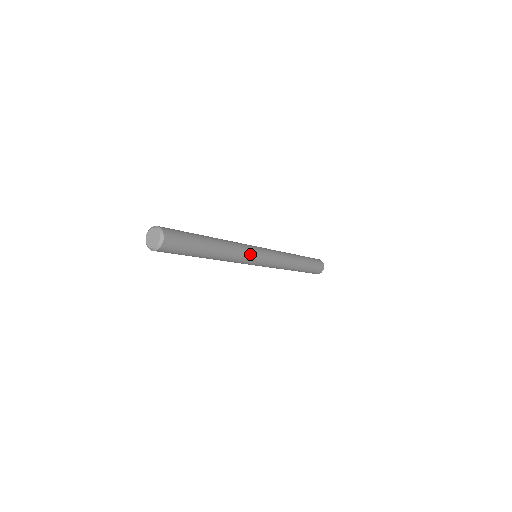
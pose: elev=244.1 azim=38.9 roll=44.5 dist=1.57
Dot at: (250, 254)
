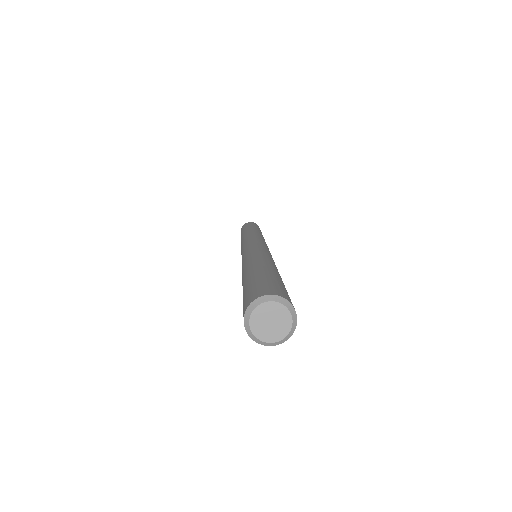
Dot at: occluded
